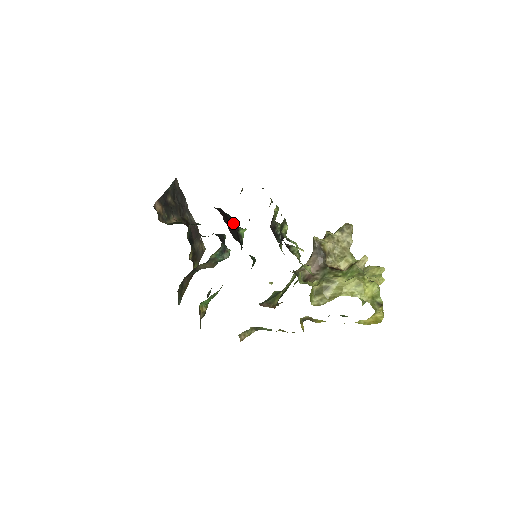
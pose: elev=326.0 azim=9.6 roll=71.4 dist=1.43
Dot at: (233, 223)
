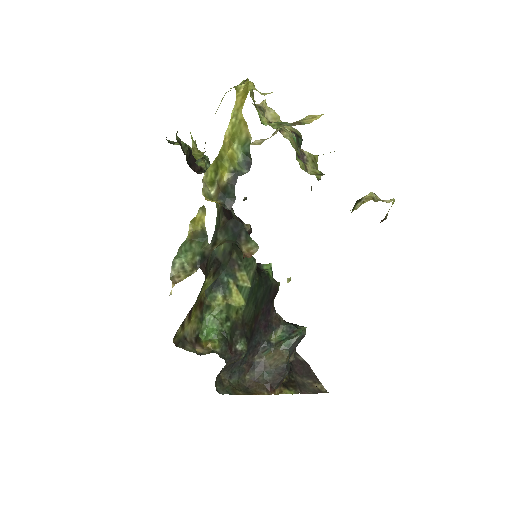
Dot at: occluded
